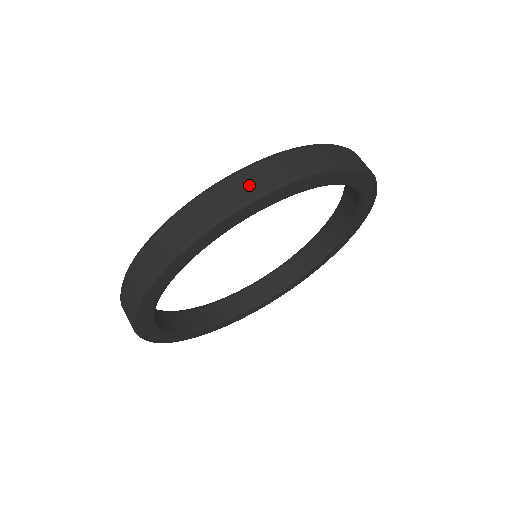
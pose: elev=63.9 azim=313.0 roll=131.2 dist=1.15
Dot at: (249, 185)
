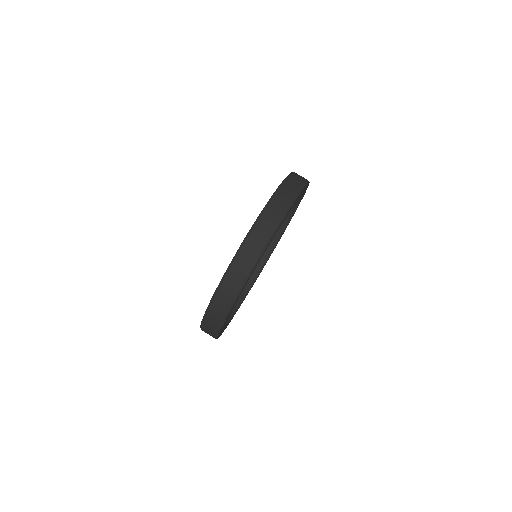
Dot at: (212, 326)
